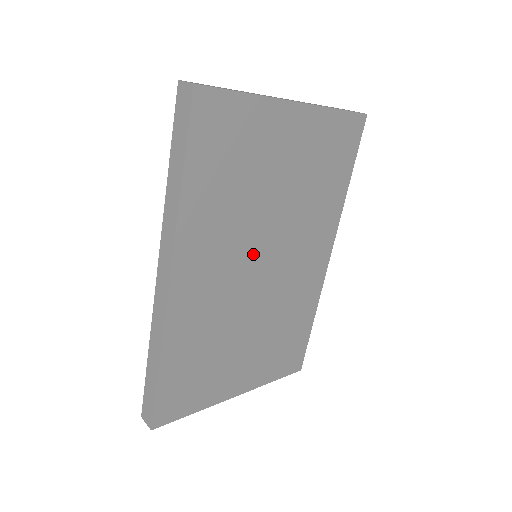
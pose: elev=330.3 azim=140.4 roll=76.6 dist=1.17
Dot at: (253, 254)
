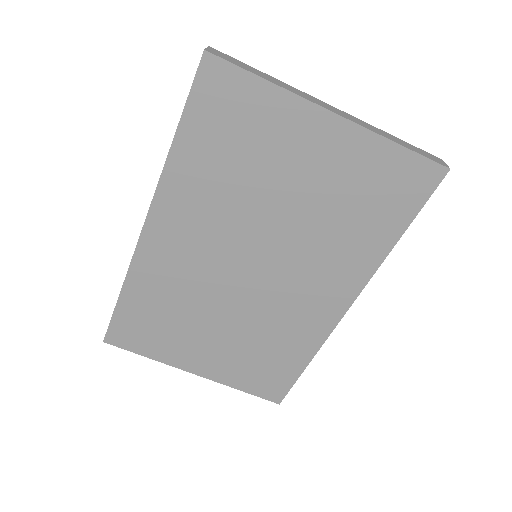
Dot at: (242, 248)
